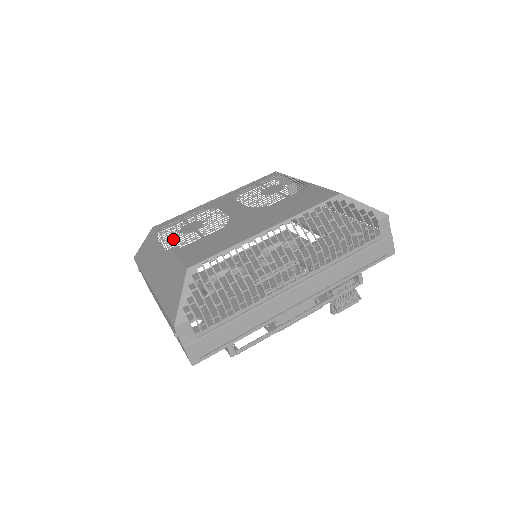
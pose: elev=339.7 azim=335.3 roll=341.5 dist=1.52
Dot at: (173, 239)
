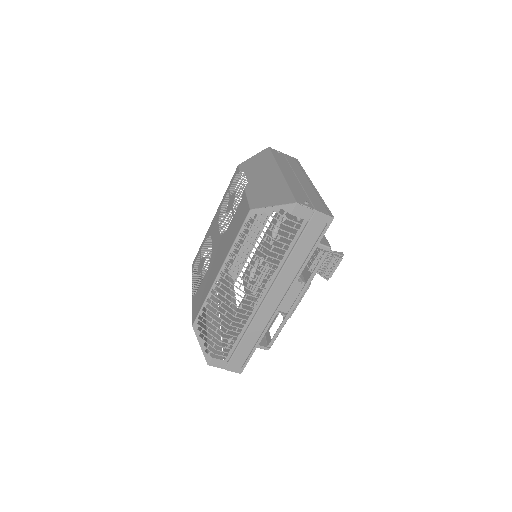
Dot at: occluded
